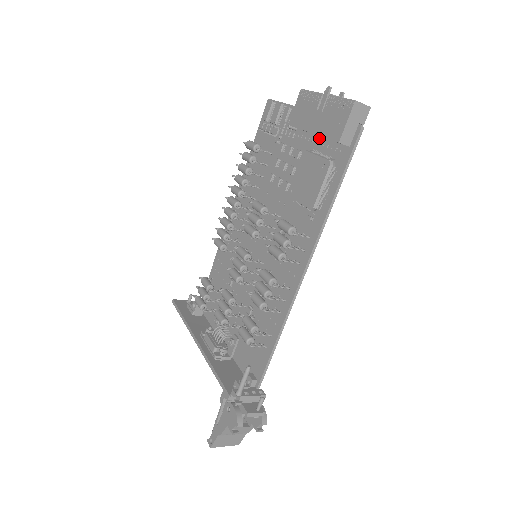
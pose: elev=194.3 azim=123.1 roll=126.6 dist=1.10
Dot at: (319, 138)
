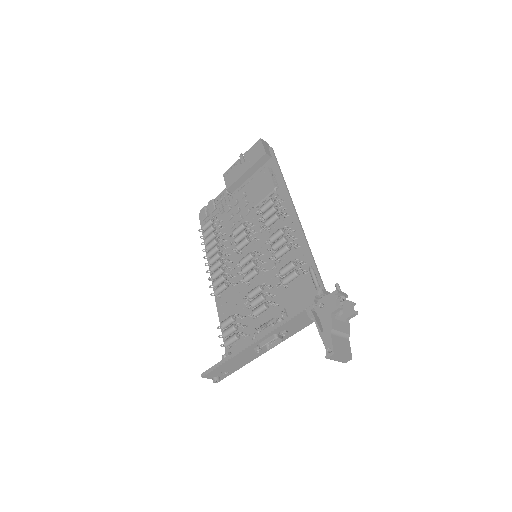
Dot at: (250, 177)
